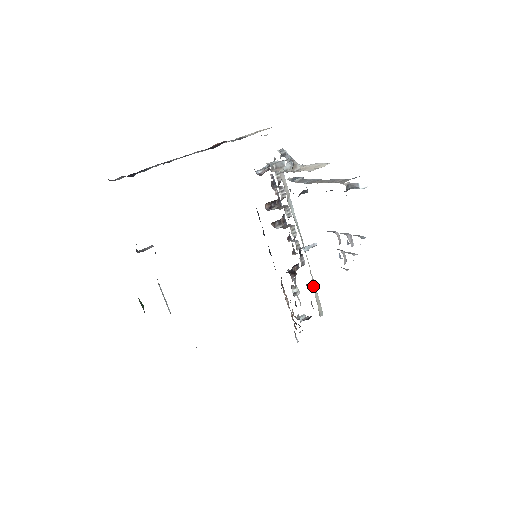
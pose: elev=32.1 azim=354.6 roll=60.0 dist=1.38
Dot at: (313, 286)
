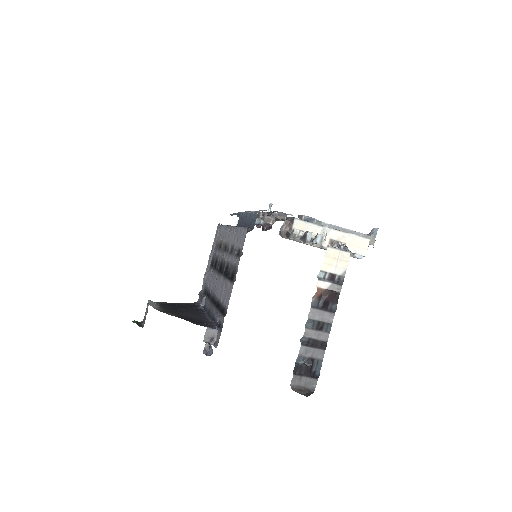
Dot at: occluded
